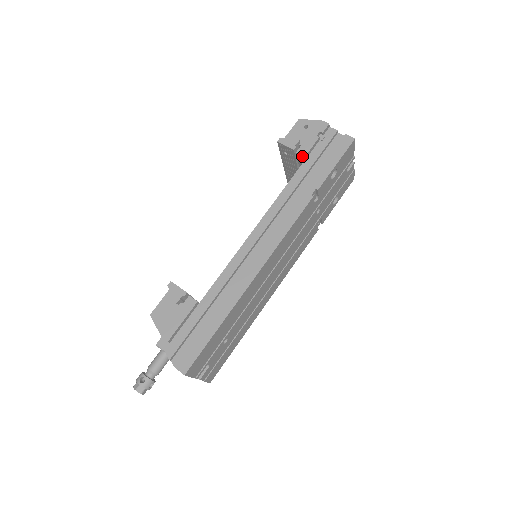
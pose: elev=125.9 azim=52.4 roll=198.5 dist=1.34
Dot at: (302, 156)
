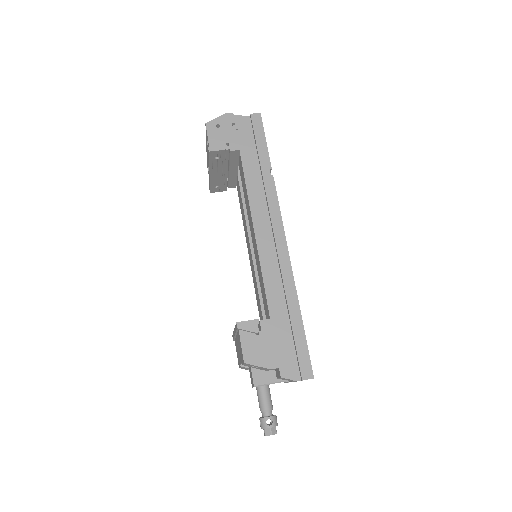
Dot at: (237, 151)
